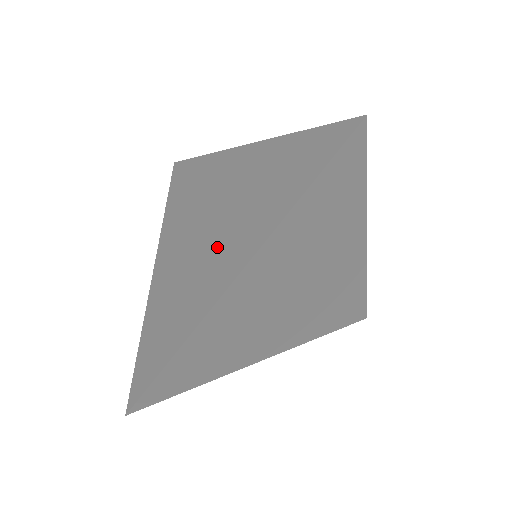
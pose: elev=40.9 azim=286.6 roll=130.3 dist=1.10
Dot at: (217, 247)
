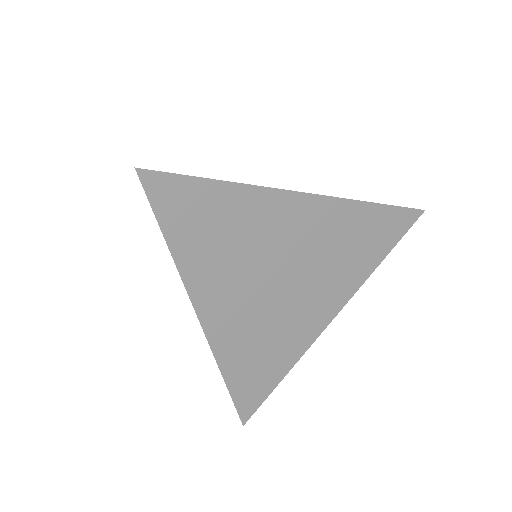
Dot at: occluded
